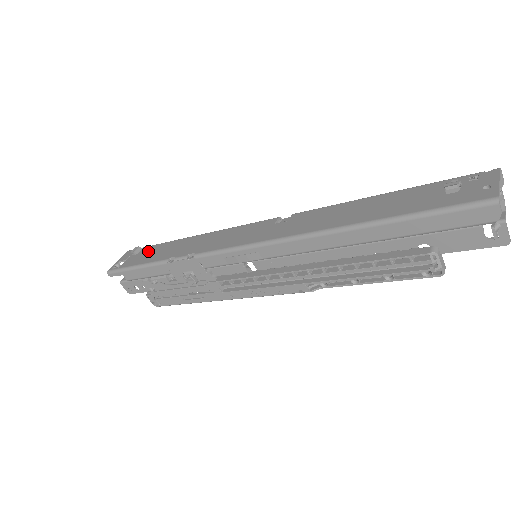
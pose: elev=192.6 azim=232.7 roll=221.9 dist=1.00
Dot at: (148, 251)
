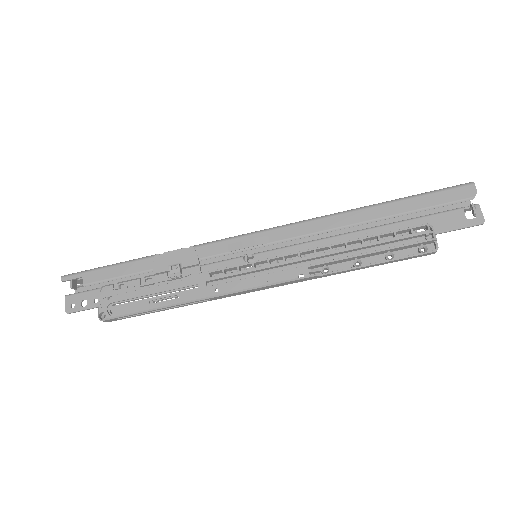
Dot at: occluded
